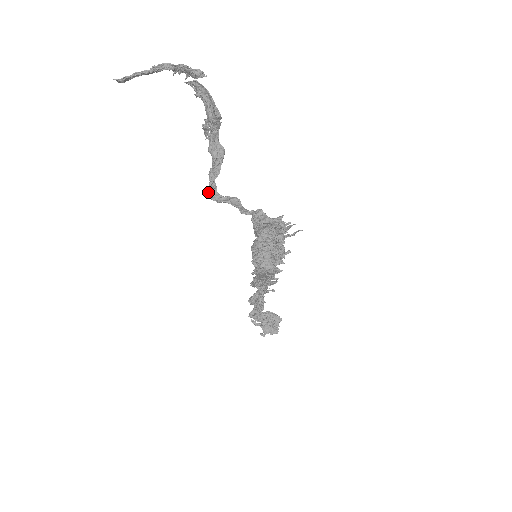
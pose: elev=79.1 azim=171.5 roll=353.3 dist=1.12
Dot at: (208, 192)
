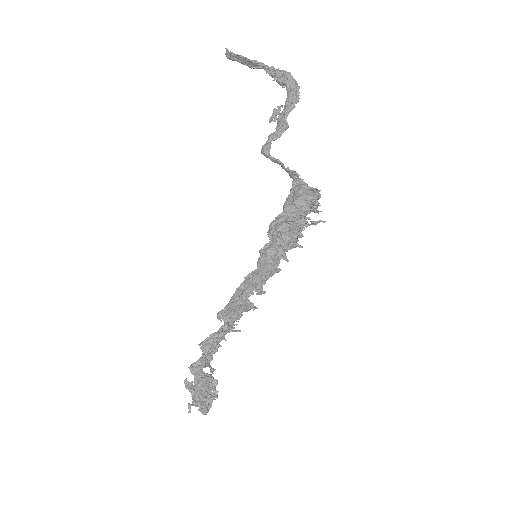
Dot at: (264, 146)
